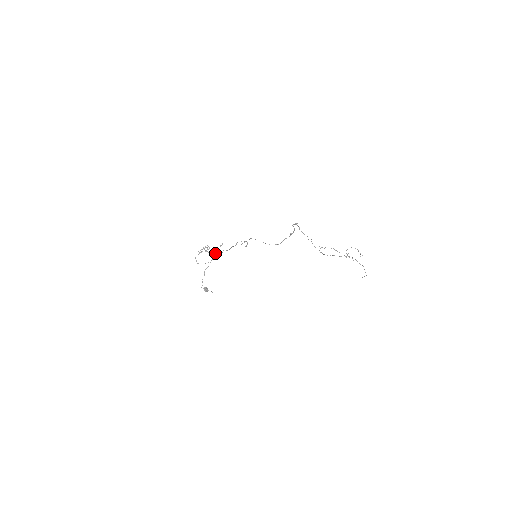
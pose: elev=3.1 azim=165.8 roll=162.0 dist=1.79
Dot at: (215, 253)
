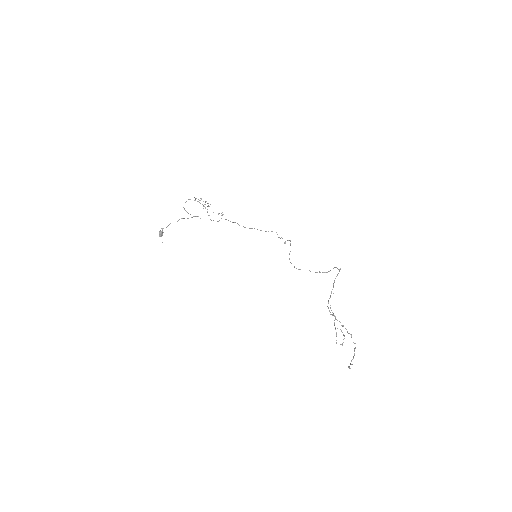
Dot at: (209, 215)
